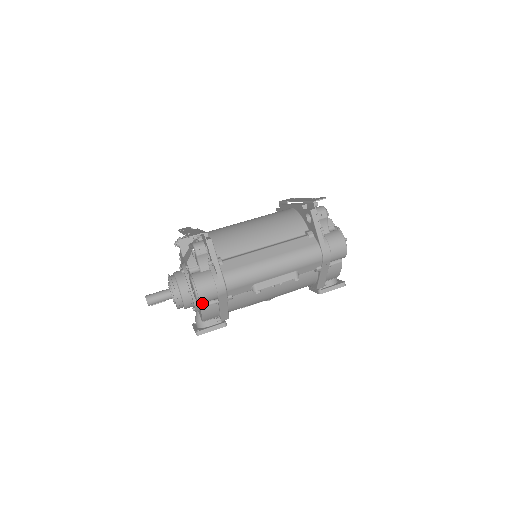
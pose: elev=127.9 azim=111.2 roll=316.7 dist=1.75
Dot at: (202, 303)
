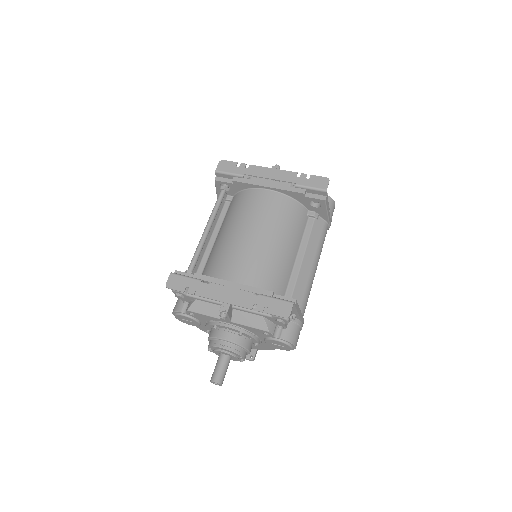
Dot at: occluded
